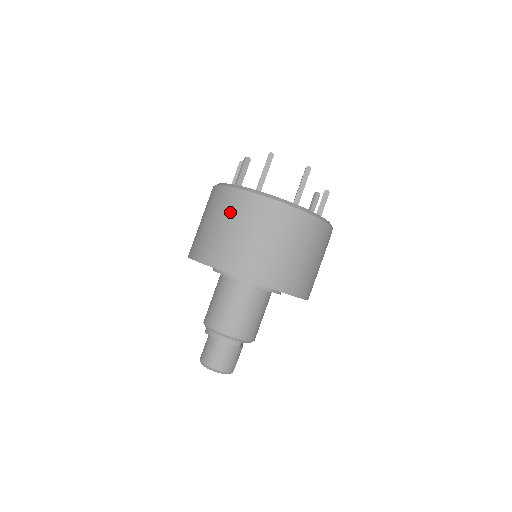
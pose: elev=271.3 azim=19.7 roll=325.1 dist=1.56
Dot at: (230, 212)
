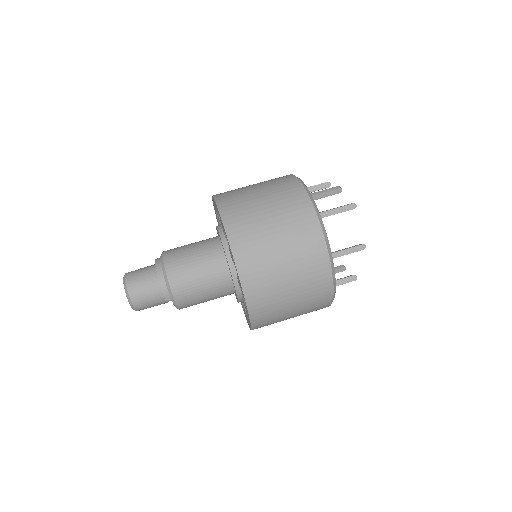
Dot at: (286, 211)
